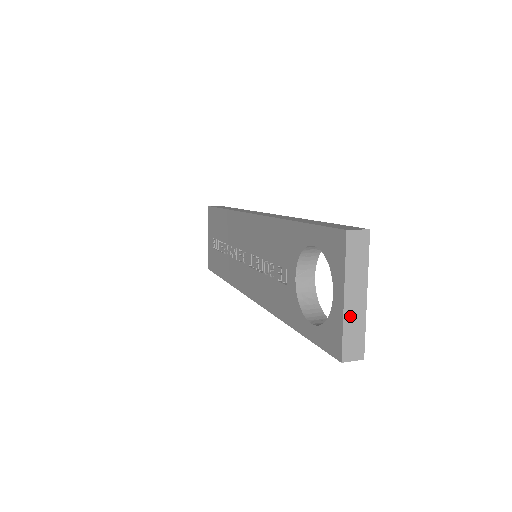
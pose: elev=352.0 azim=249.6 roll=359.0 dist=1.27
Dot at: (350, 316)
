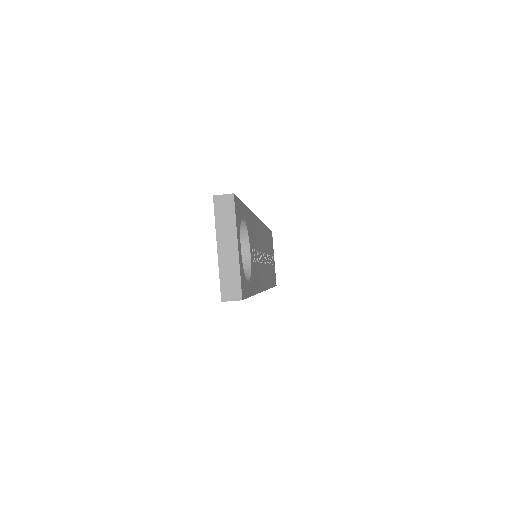
Dot at: (224, 263)
